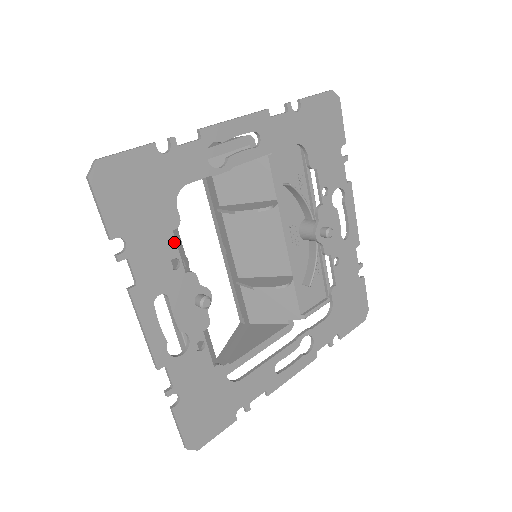
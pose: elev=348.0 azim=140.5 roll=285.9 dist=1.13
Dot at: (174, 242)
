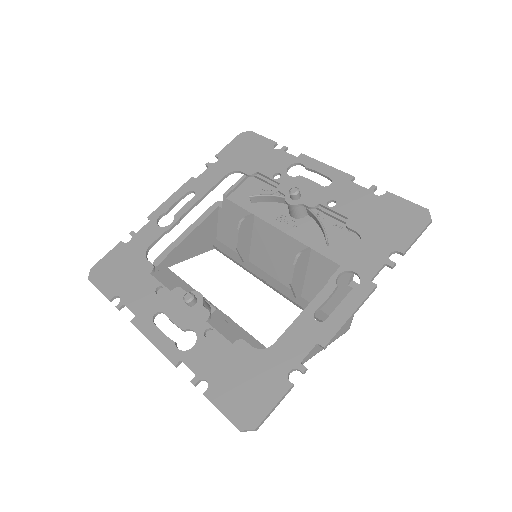
Dot at: (154, 279)
